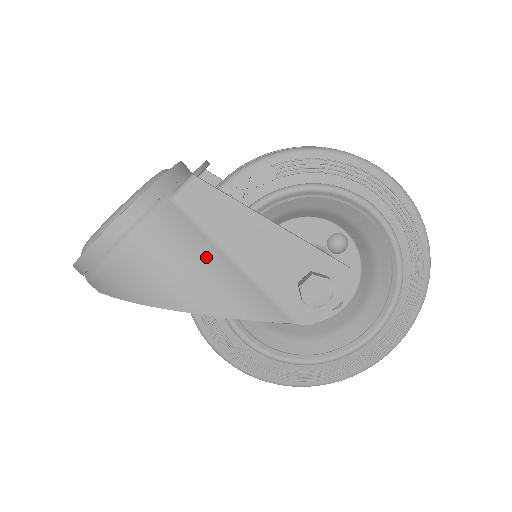
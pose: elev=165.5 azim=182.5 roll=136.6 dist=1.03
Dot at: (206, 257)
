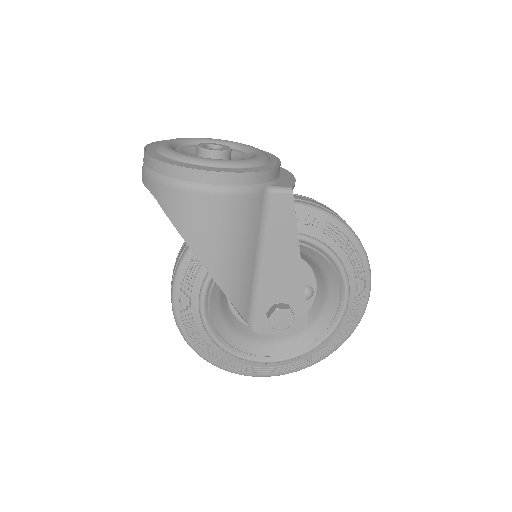
Dot at: (248, 244)
